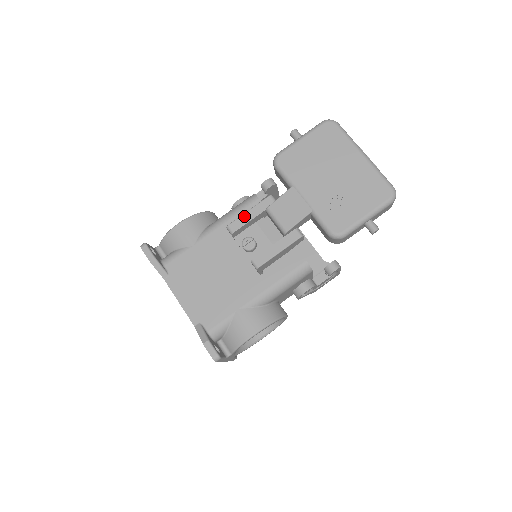
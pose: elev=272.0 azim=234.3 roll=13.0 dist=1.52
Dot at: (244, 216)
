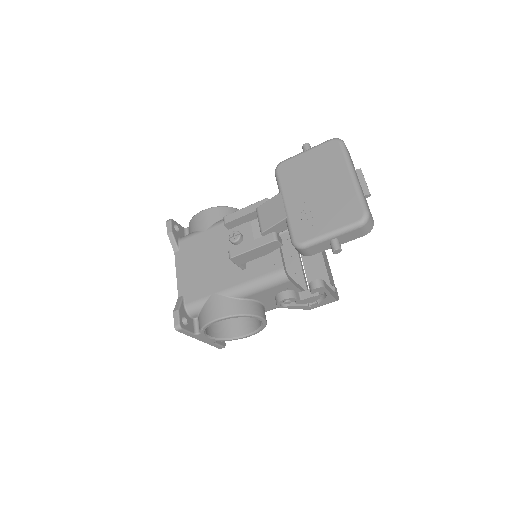
Dot at: (239, 211)
